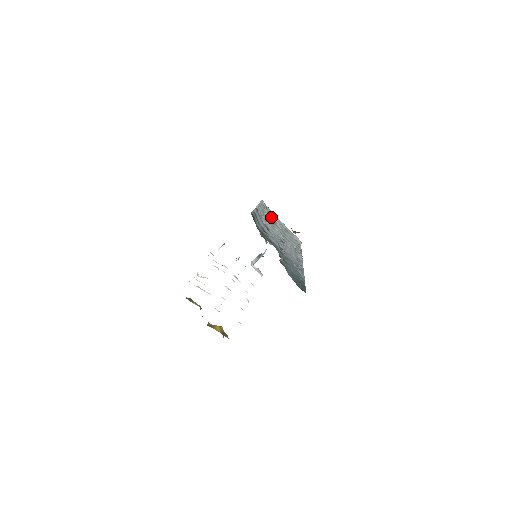
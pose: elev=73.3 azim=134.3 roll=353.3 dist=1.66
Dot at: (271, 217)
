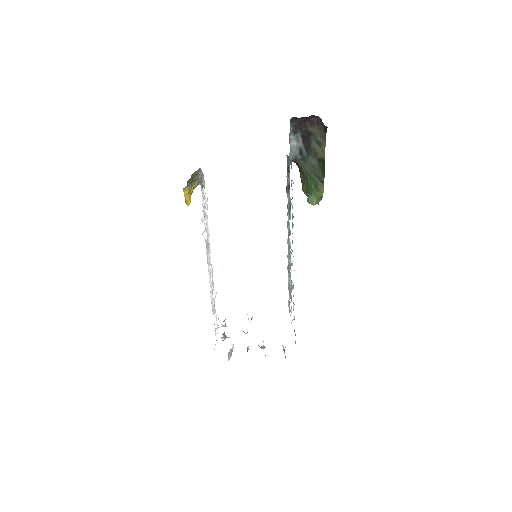
Dot at: occluded
